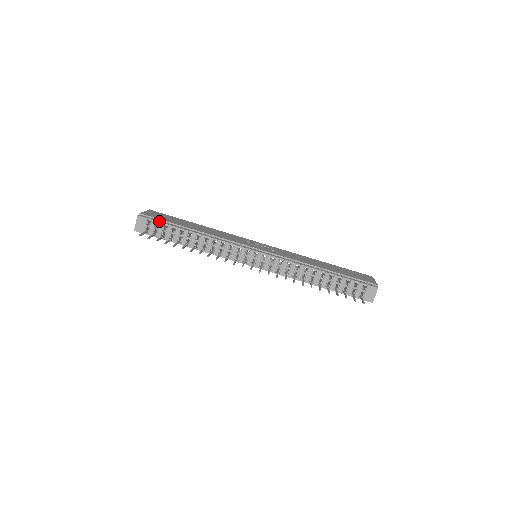
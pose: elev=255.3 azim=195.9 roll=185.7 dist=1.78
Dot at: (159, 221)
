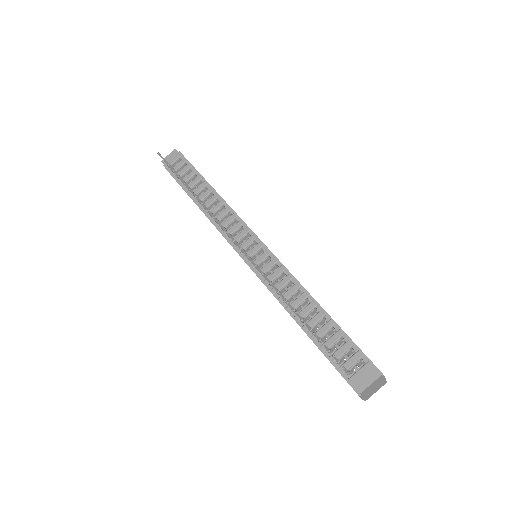
Dot at: (189, 163)
